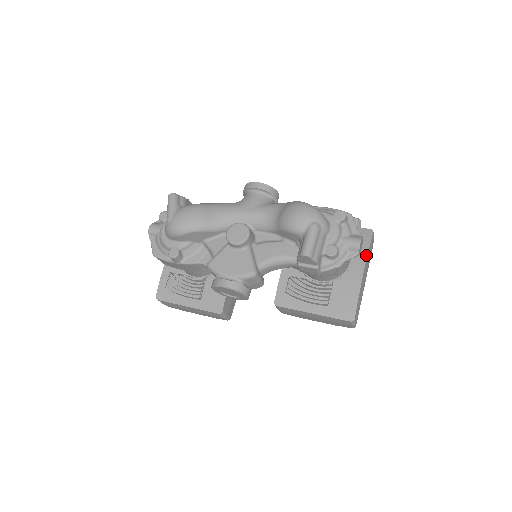
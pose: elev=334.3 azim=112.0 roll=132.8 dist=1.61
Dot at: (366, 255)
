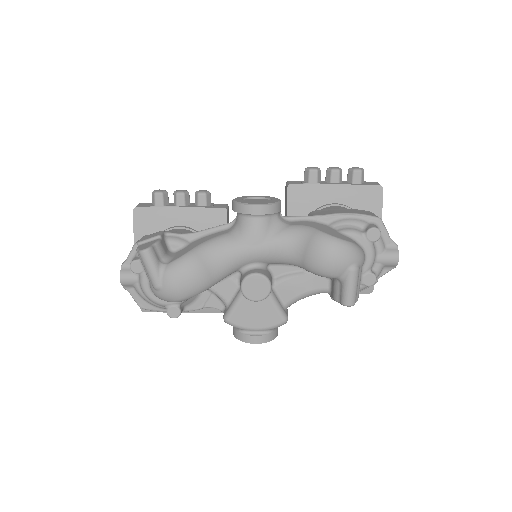
Dot at: occluded
